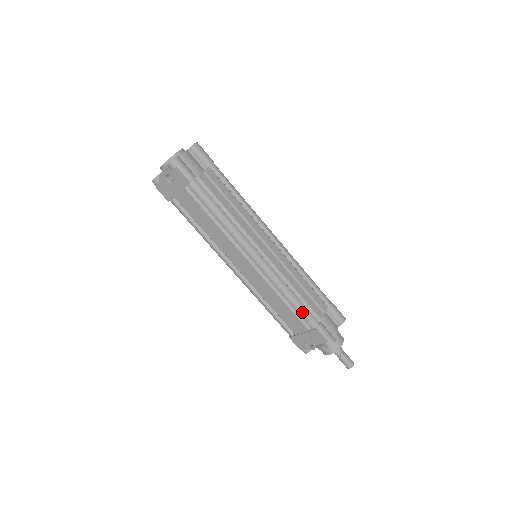
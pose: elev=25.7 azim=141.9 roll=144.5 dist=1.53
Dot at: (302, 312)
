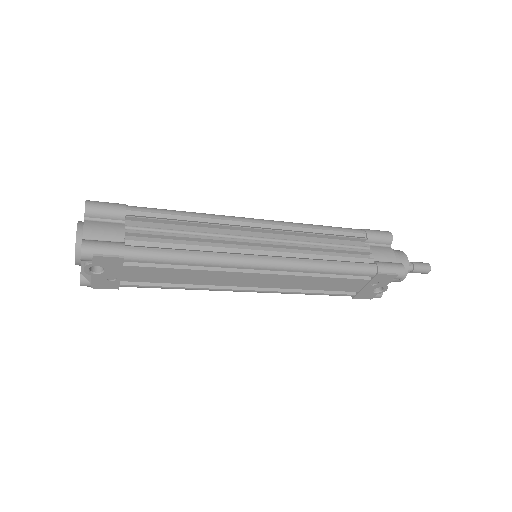
Dot at: (352, 271)
